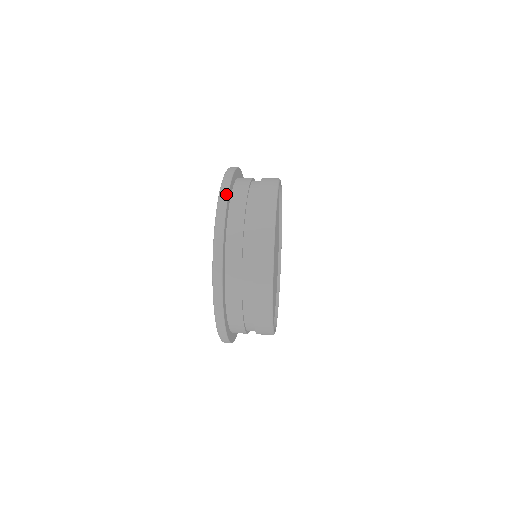
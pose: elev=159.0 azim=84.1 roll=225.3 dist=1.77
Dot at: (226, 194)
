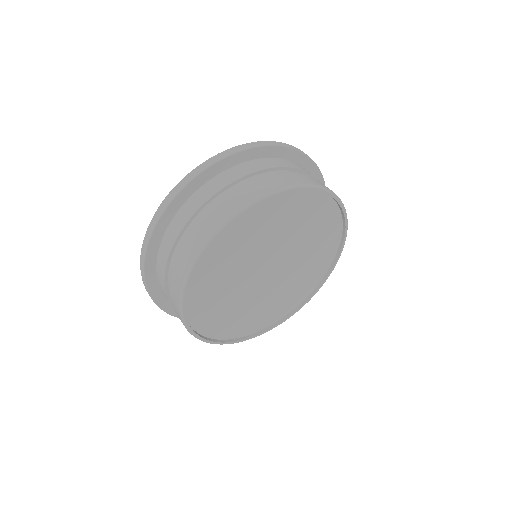
Dot at: (249, 146)
